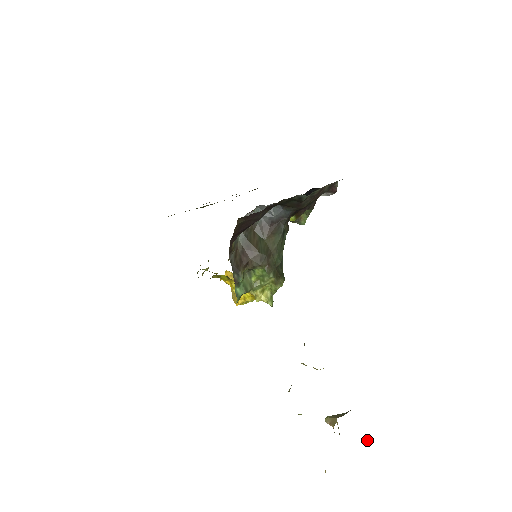
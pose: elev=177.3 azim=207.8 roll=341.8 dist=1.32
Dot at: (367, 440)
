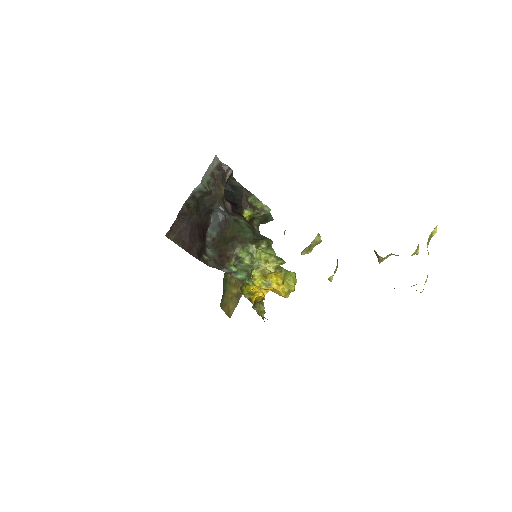
Dot at: (433, 233)
